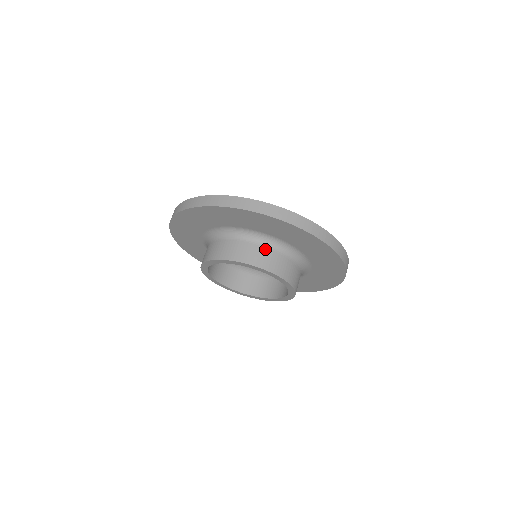
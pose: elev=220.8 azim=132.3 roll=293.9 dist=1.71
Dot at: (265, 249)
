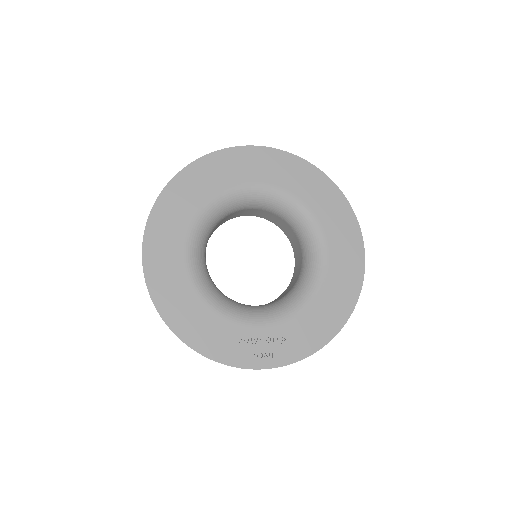
Dot at: occluded
